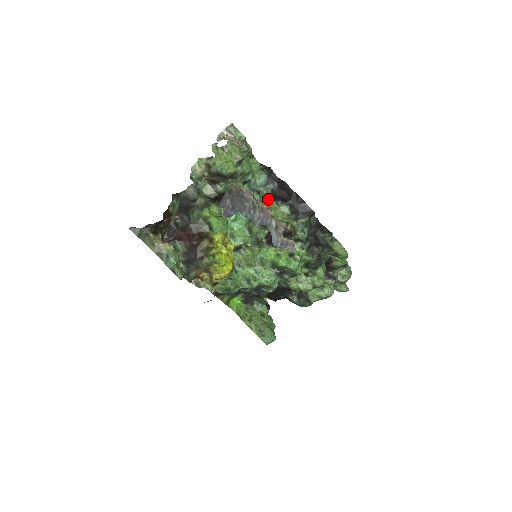
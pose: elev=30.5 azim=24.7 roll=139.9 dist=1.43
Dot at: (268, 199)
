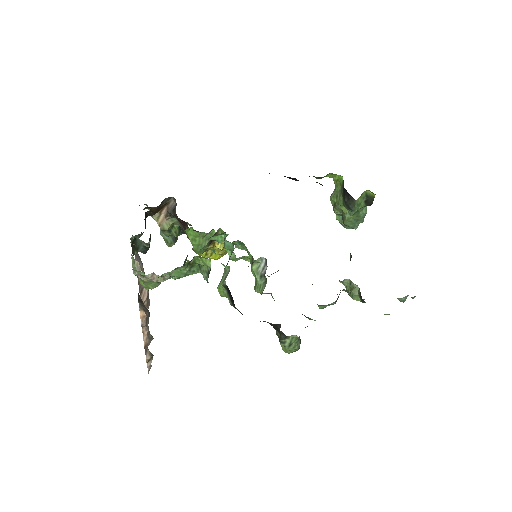
Dot at: (224, 282)
